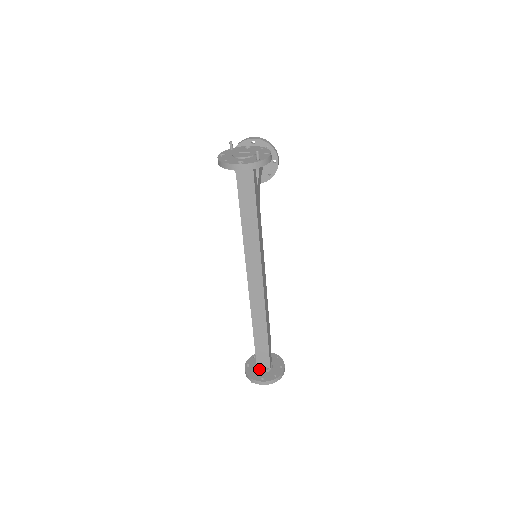
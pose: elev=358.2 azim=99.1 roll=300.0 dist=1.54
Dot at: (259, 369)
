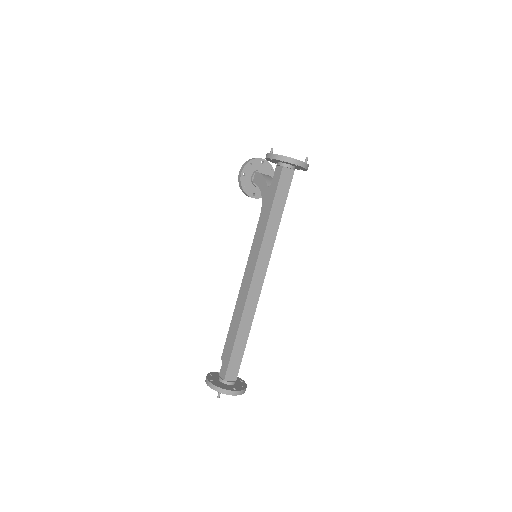
Dot at: (227, 381)
